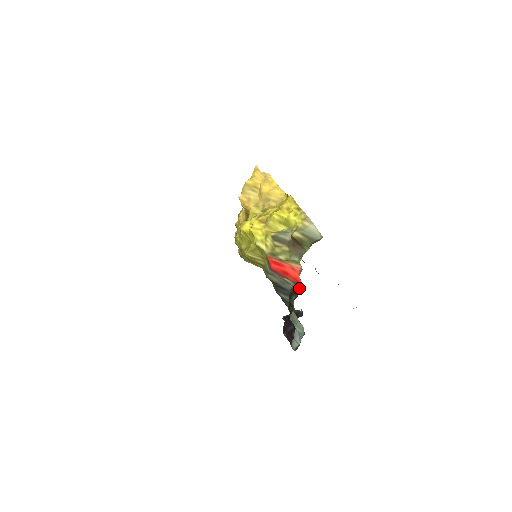
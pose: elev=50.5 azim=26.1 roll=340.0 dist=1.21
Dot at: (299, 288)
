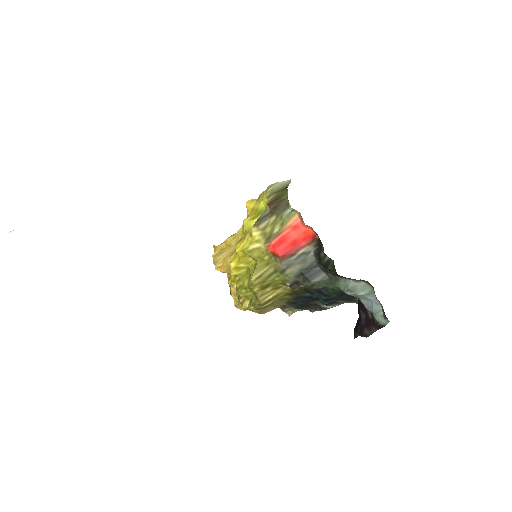
Dot at: (317, 240)
